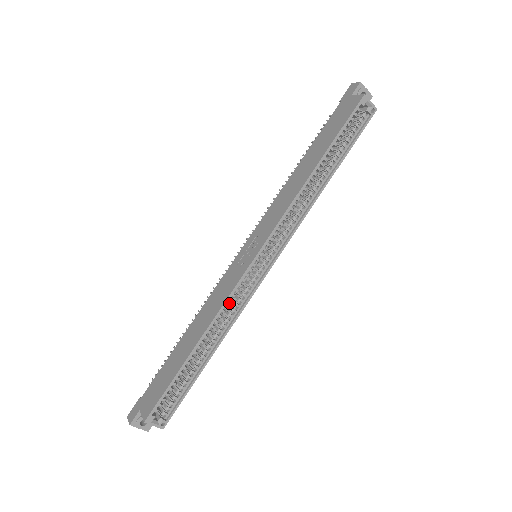
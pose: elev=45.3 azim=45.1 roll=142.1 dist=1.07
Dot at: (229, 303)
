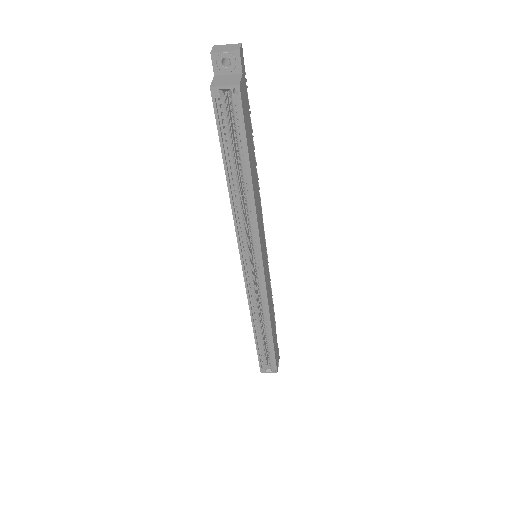
Dot at: occluded
